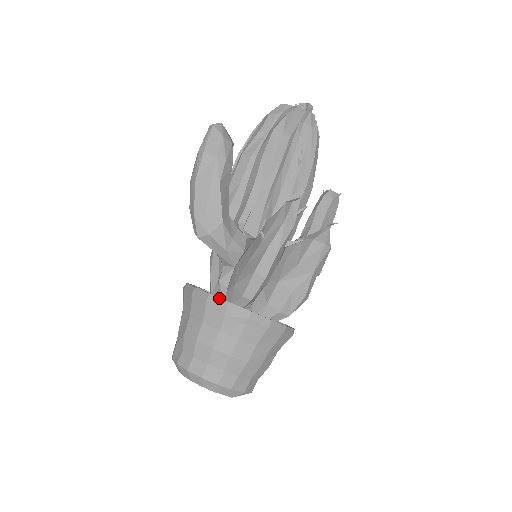
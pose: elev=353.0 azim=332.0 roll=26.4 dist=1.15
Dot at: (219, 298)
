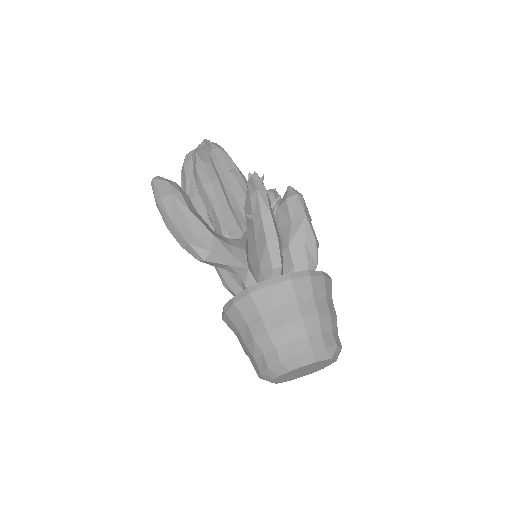
Dot at: (257, 284)
